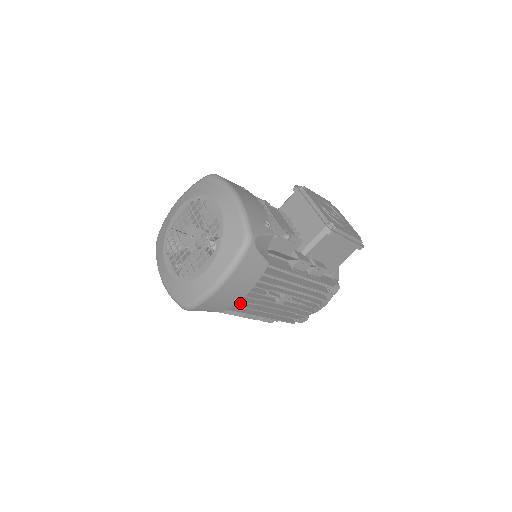
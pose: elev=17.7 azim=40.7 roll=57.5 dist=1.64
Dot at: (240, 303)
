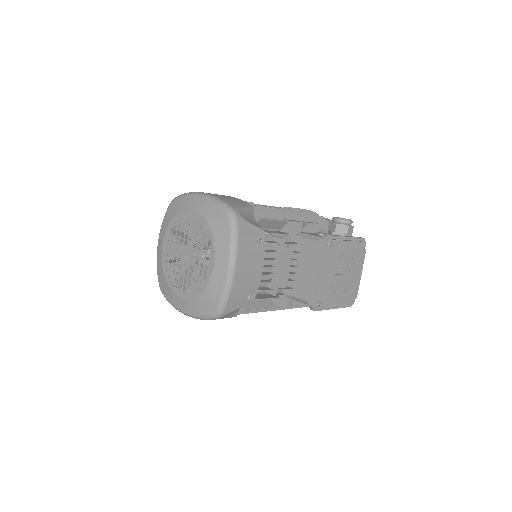
Dot at: occluded
